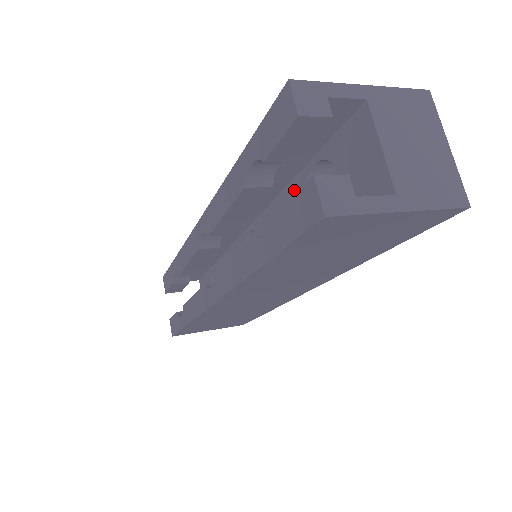
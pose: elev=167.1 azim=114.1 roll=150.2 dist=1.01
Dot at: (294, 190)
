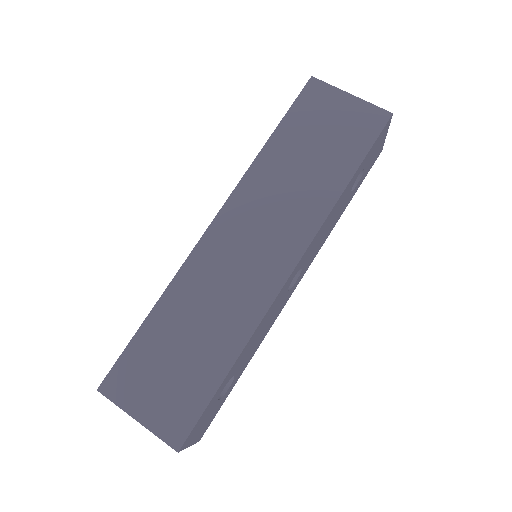
Dot at: occluded
